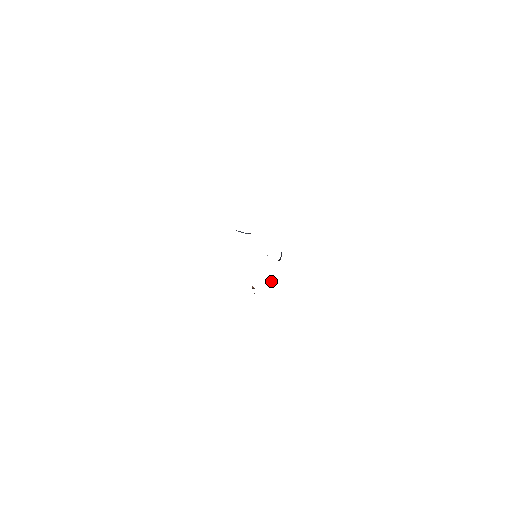
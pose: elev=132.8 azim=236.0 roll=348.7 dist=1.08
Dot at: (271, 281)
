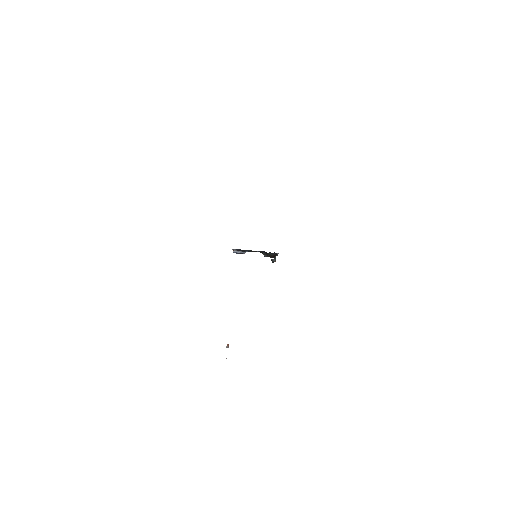
Dot at: (275, 259)
